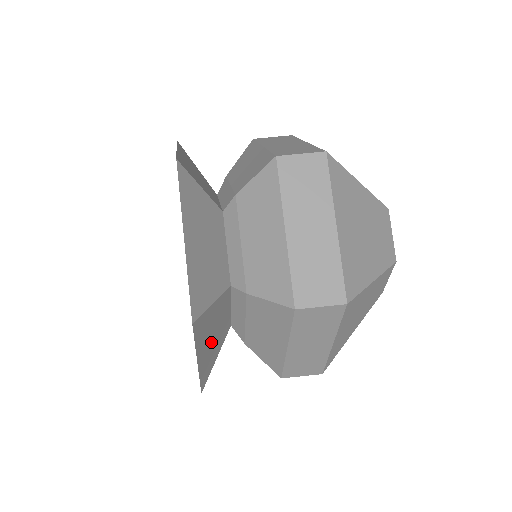
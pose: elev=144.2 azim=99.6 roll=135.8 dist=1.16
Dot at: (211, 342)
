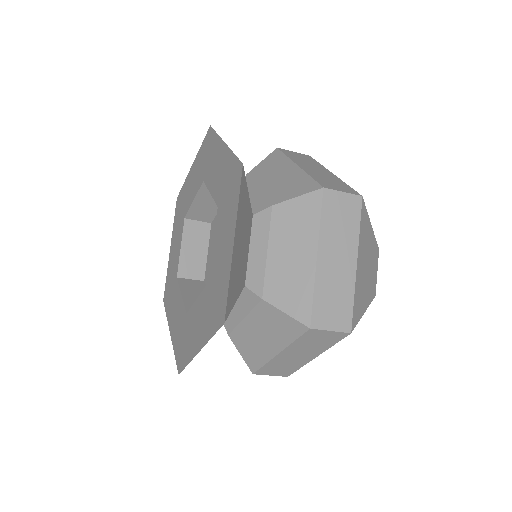
Dot at: (239, 250)
